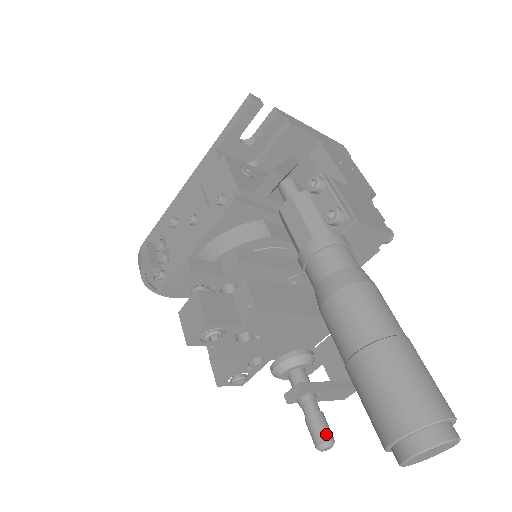
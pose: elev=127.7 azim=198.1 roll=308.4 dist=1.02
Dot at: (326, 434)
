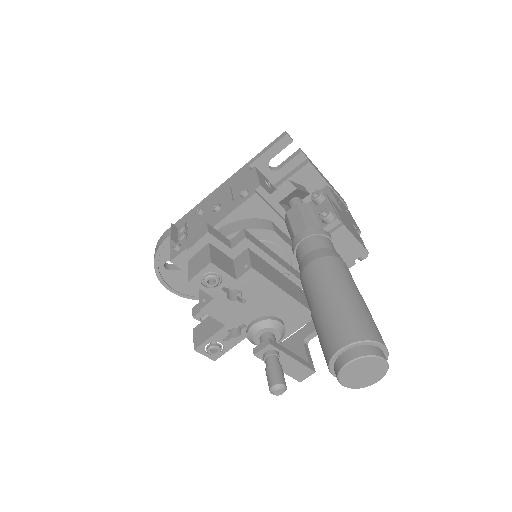
Dot at: (281, 379)
